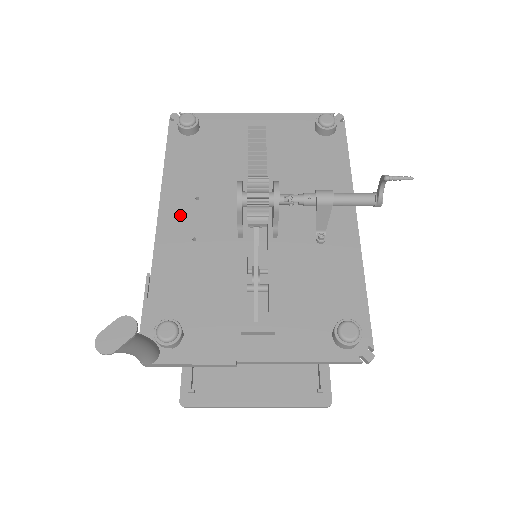
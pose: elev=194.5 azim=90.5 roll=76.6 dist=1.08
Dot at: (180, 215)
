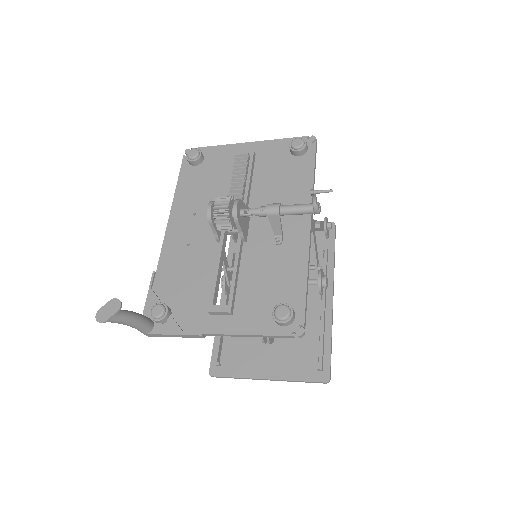
Dot at: (181, 228)
